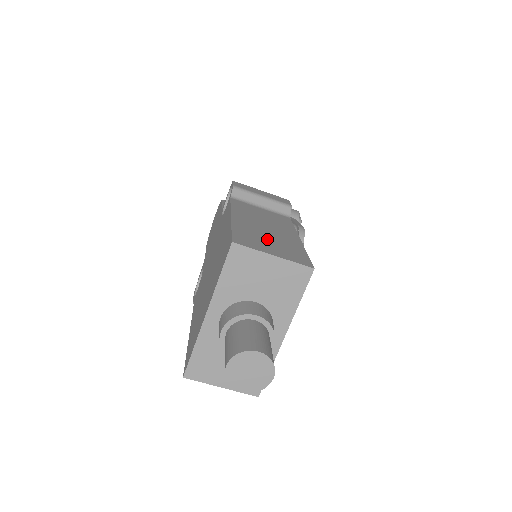
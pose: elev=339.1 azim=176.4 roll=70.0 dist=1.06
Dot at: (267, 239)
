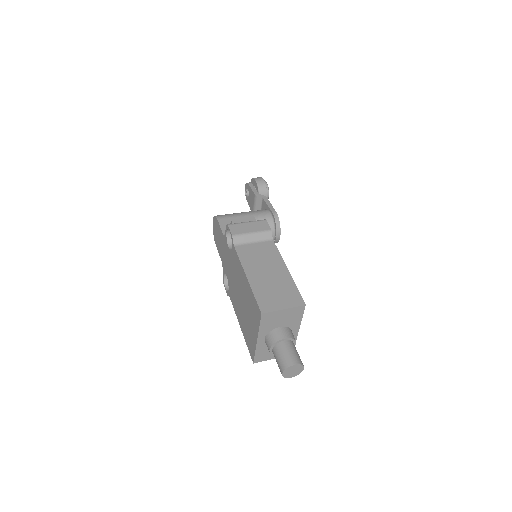
Dot at: (274, 291)
